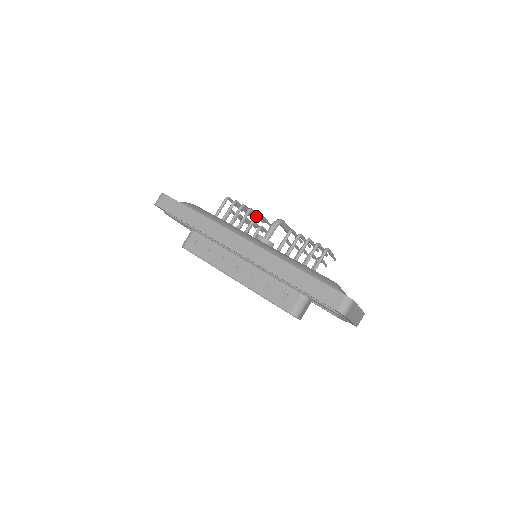
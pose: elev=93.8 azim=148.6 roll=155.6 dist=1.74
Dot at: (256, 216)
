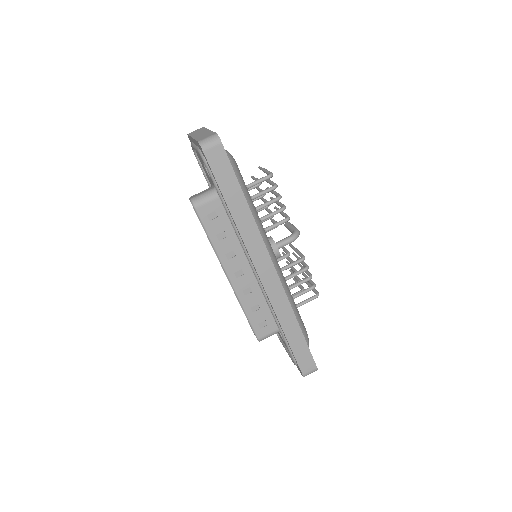
Dot at: occluded
